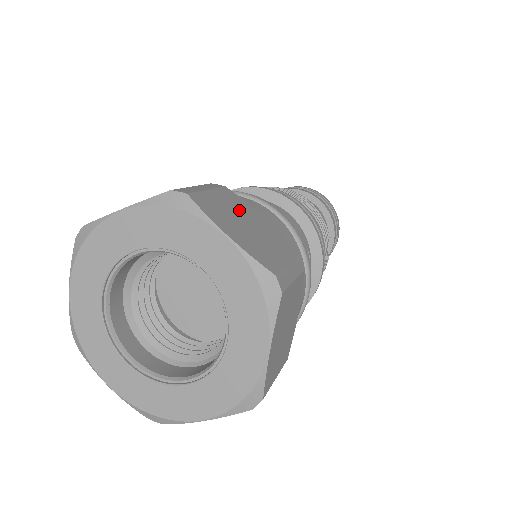
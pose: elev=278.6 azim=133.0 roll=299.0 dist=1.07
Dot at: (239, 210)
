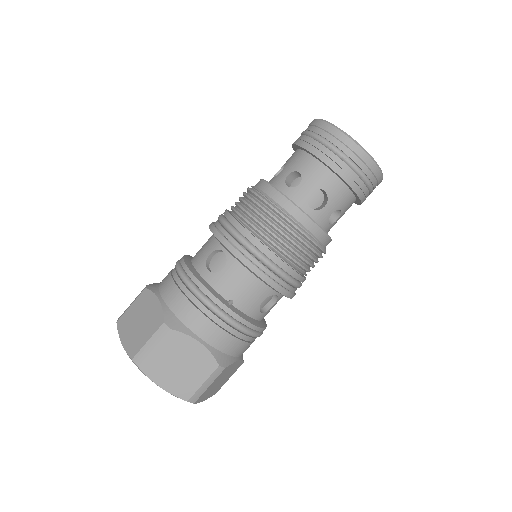
Dot at: (176, 352)
